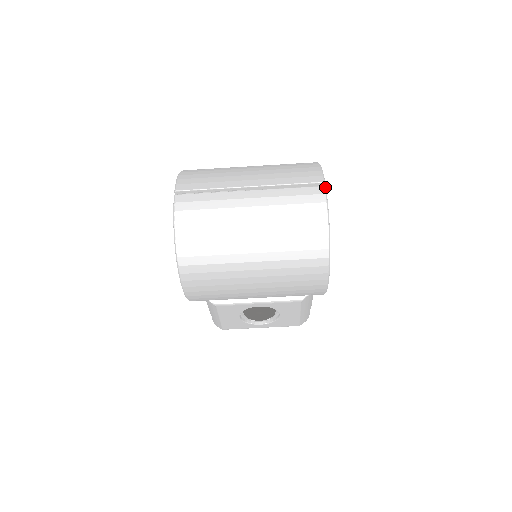
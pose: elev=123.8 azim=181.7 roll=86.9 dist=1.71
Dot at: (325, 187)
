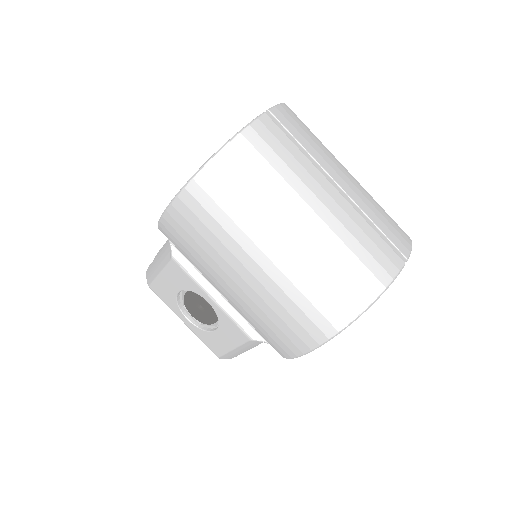
Dot at: occluded
